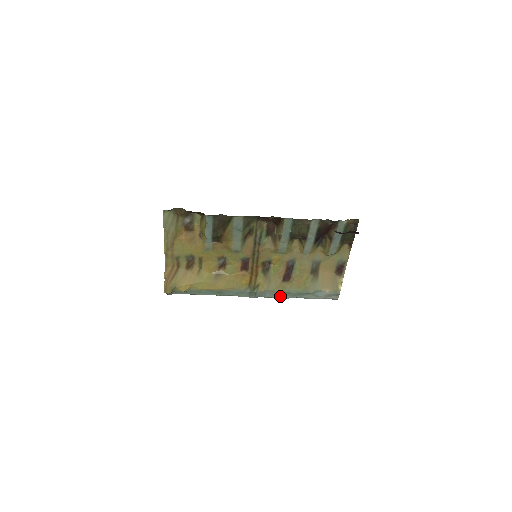
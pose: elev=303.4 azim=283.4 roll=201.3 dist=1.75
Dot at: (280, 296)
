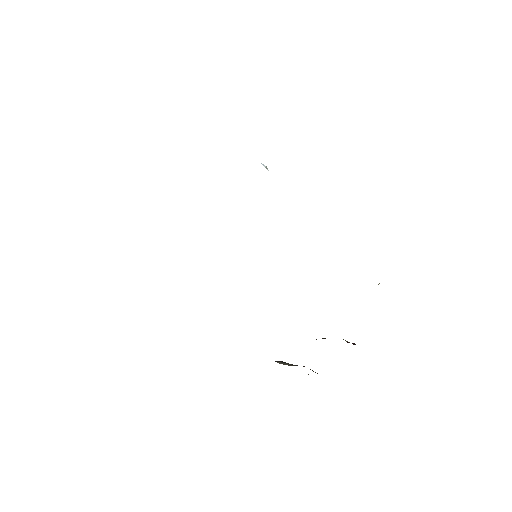
Dot at: occluded
